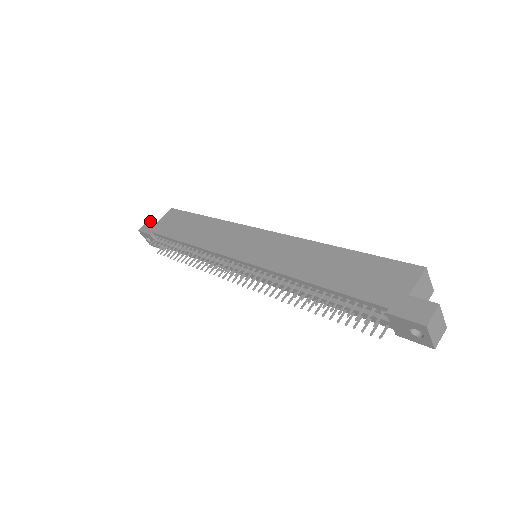
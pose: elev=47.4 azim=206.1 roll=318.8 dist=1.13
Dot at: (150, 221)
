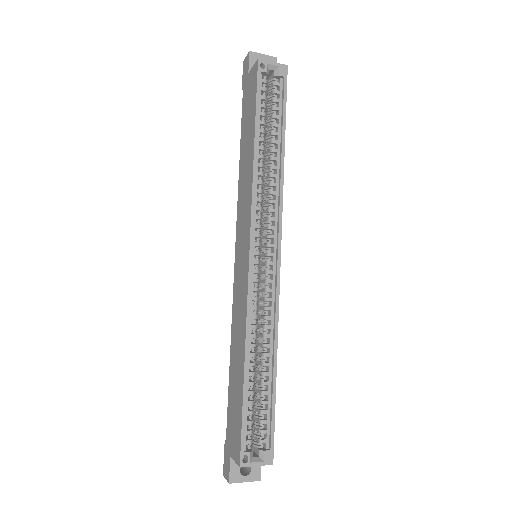
Dot at: (248, 58)
